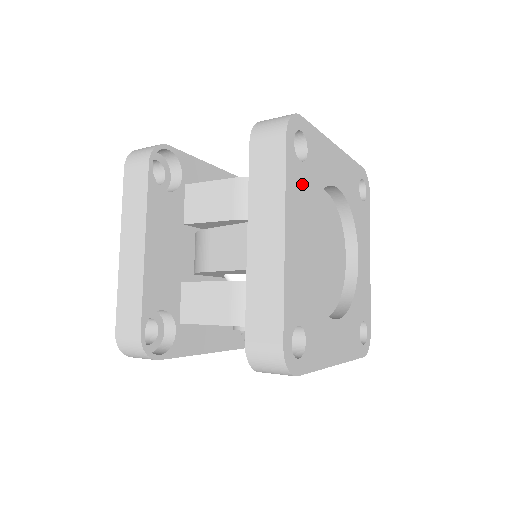
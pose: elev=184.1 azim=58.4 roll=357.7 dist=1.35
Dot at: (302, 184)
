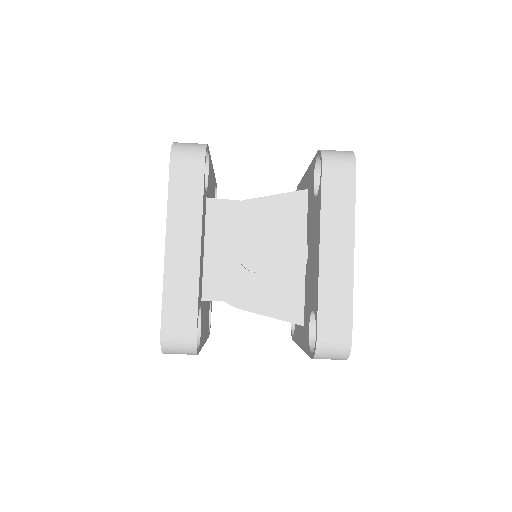
Dot at: occluded
